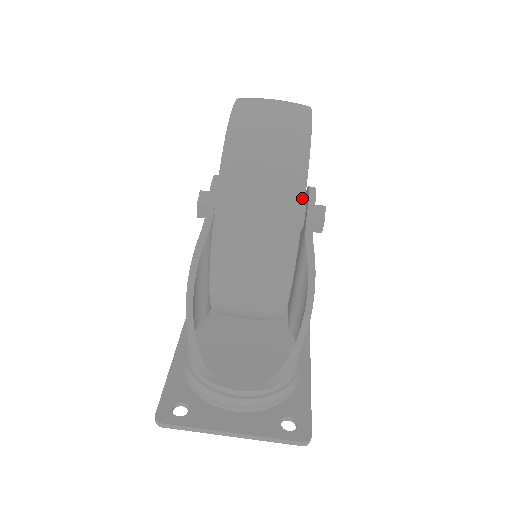
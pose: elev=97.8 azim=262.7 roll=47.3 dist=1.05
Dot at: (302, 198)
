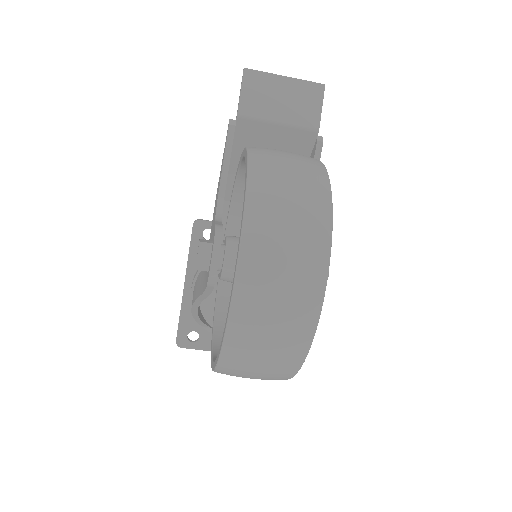
Dot at: (291, 377)
